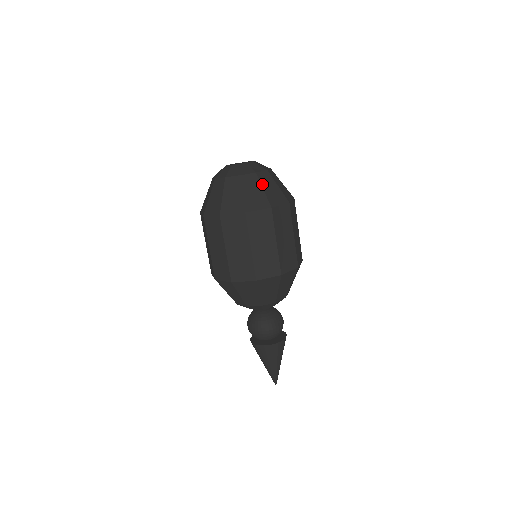
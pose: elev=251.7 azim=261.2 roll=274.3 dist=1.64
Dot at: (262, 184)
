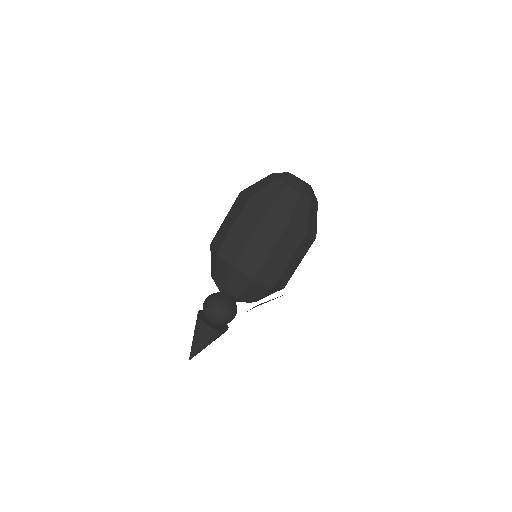
Dot at: (297, 204)
